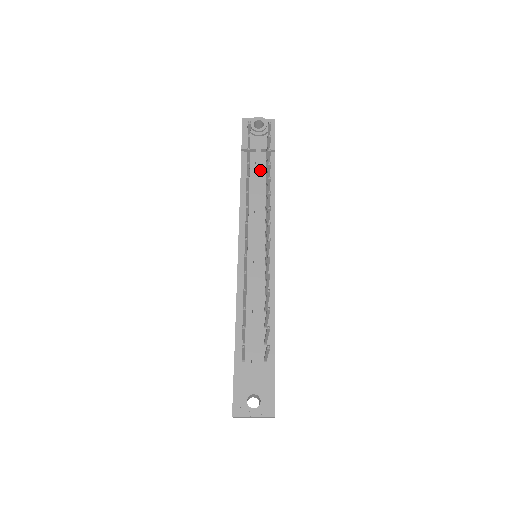
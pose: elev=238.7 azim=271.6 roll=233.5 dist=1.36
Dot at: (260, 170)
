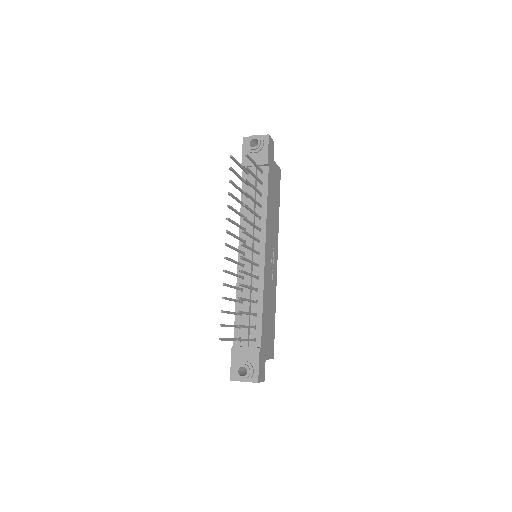
Dot at: (256, 184)
